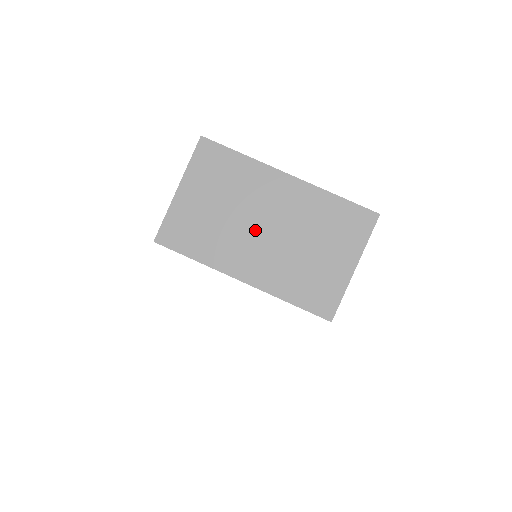
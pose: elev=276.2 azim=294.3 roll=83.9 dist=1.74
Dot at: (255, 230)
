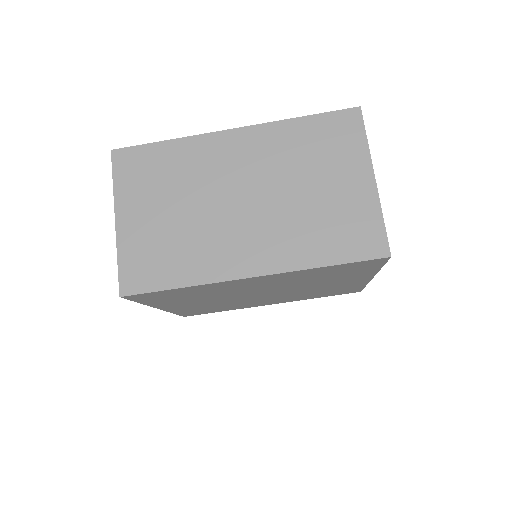
Dot at: (231, 210)
